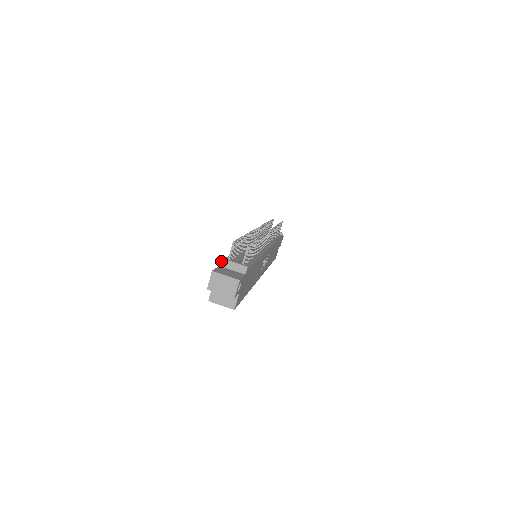
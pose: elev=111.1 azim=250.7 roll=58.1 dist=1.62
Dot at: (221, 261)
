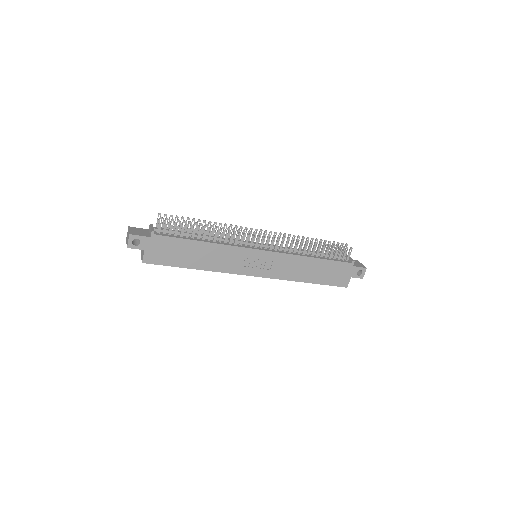
Dot at: (149, 226)
